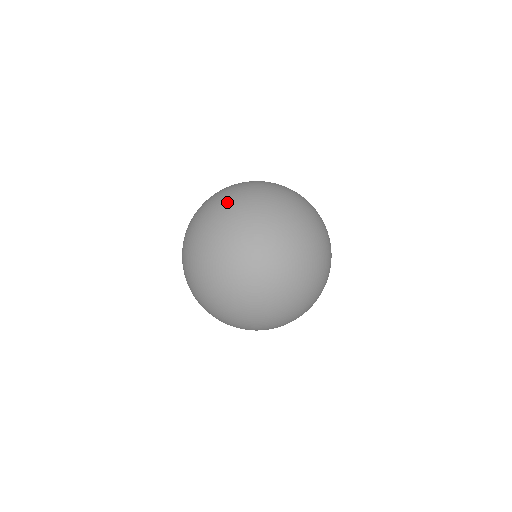
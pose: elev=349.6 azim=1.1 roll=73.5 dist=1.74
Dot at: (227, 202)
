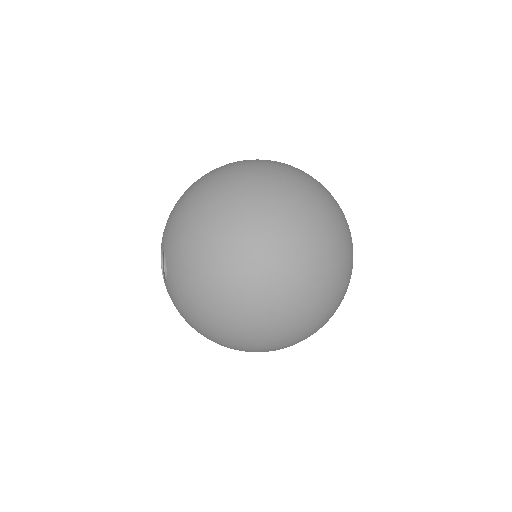
Dot at: occluded
